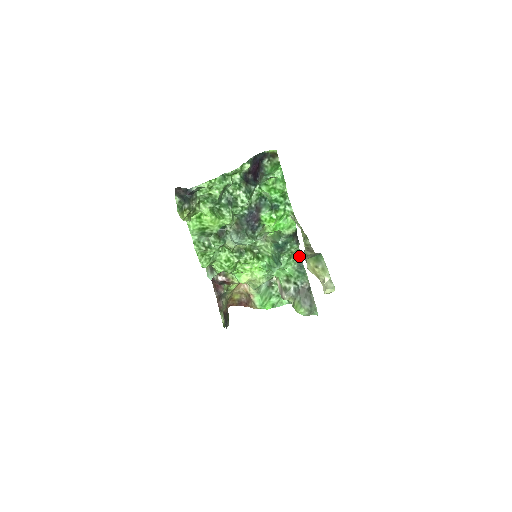
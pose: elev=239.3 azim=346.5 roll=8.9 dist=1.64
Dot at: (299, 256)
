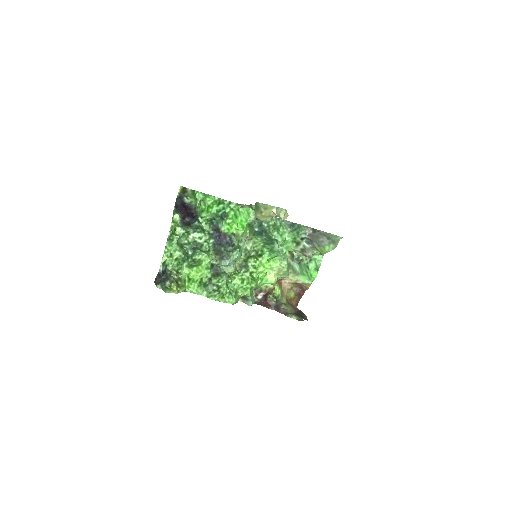
Dot at: (283, 221)
